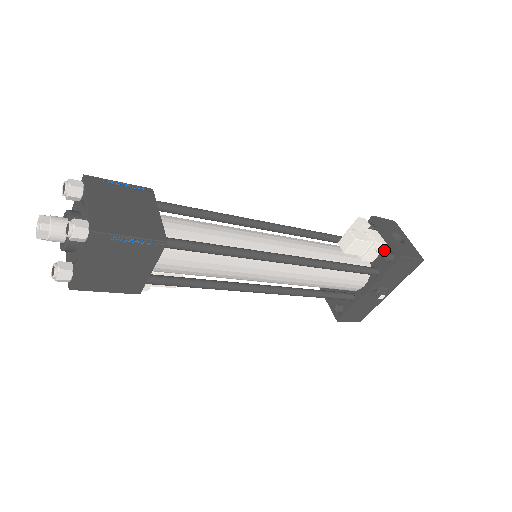
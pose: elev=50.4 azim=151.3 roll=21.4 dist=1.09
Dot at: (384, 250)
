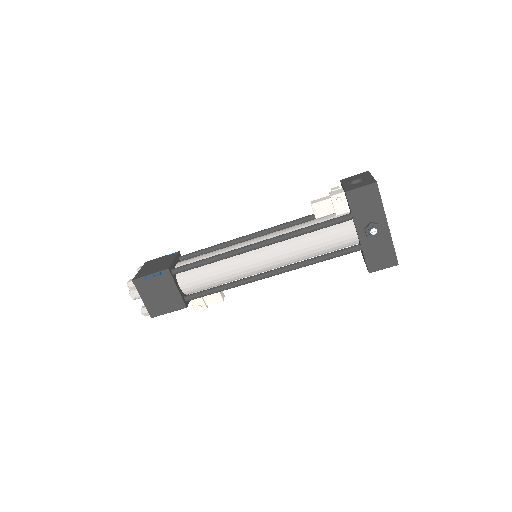
Dot at: (346, 197)
